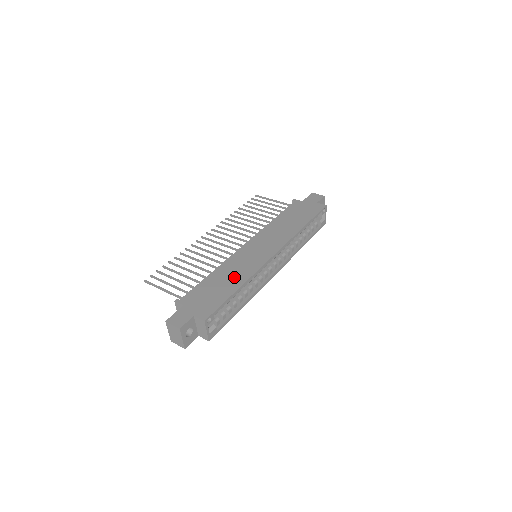
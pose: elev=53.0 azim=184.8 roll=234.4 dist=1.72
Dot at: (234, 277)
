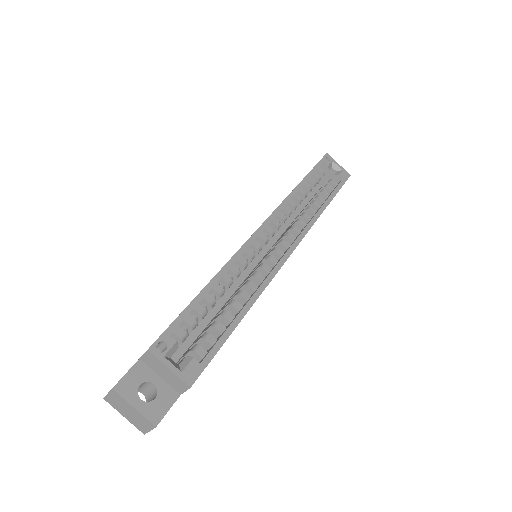
Dot at: occluded
